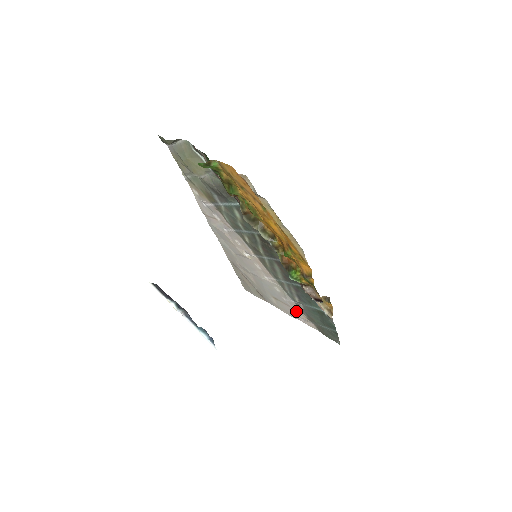
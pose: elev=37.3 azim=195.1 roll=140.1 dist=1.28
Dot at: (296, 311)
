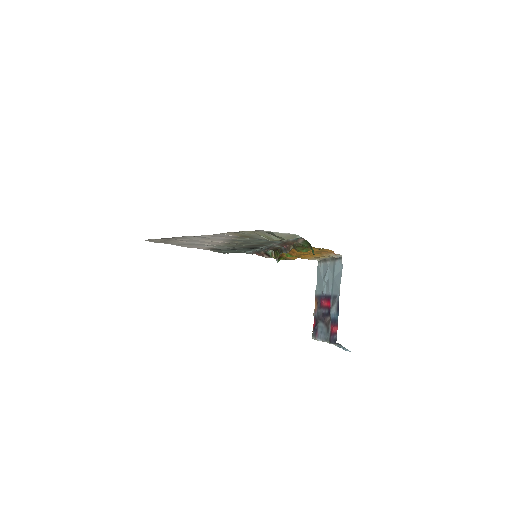
Dot at: occluded
